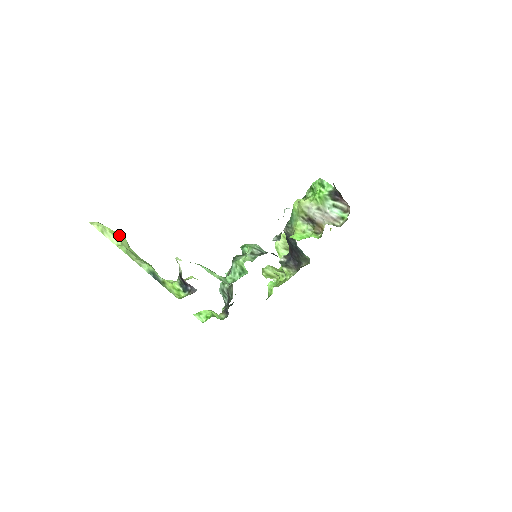
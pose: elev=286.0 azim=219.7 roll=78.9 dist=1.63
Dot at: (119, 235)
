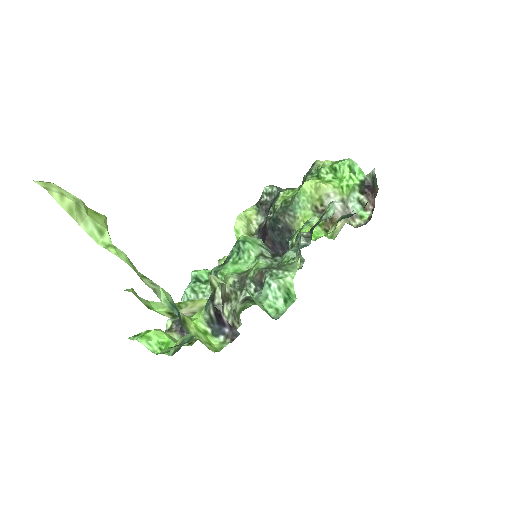
Dot at: (103, 220)
